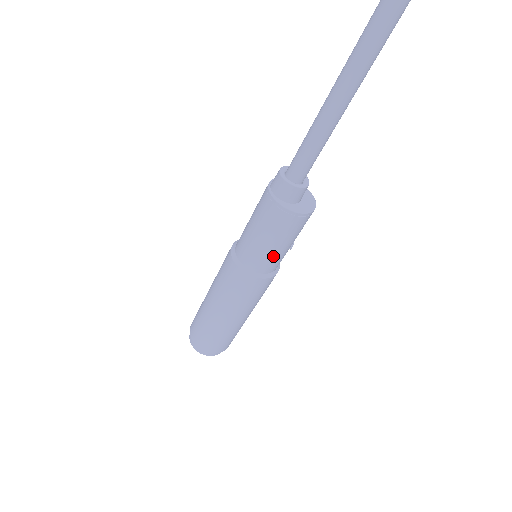
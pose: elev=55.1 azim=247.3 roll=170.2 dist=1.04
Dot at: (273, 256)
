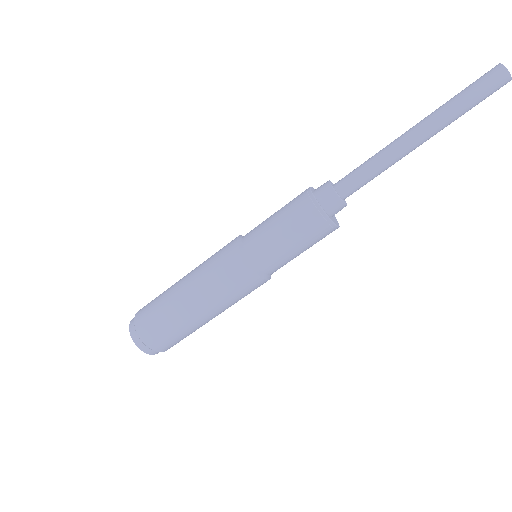
Dot at: (290, 260)
